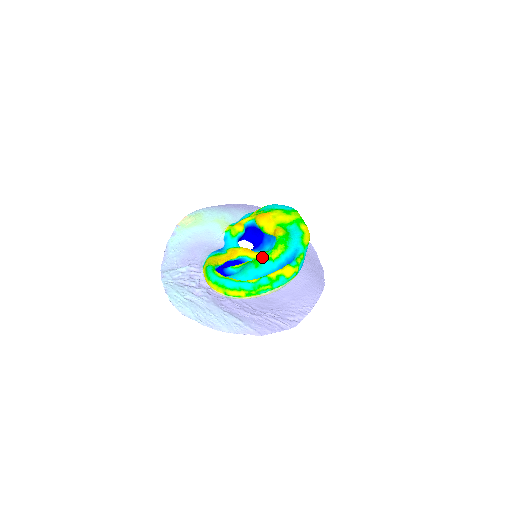
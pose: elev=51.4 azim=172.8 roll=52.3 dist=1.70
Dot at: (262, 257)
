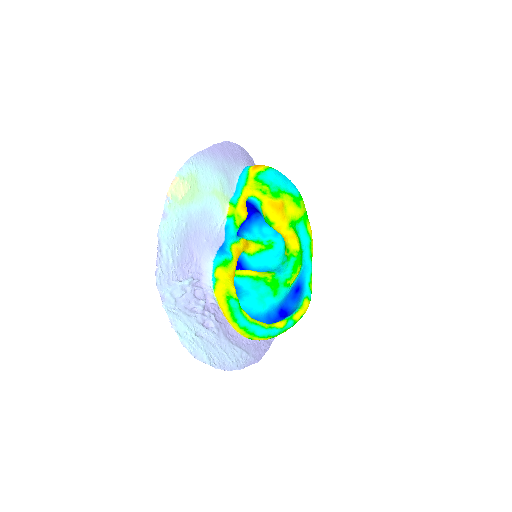
Dot at: (281, 282)
